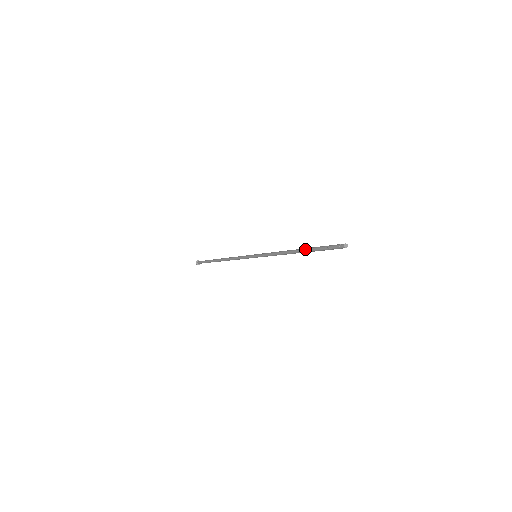
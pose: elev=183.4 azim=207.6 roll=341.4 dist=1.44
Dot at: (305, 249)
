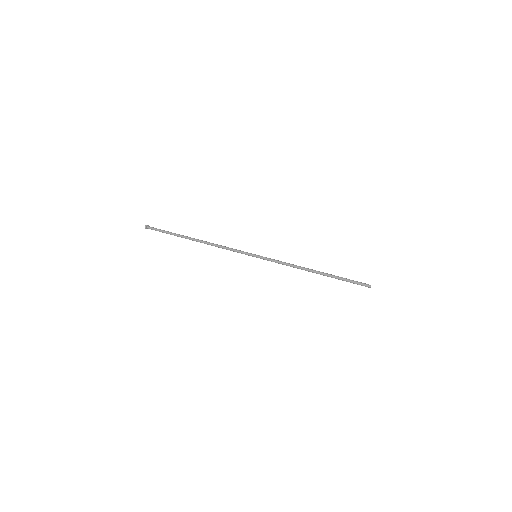
Dot at: (327, 274)
